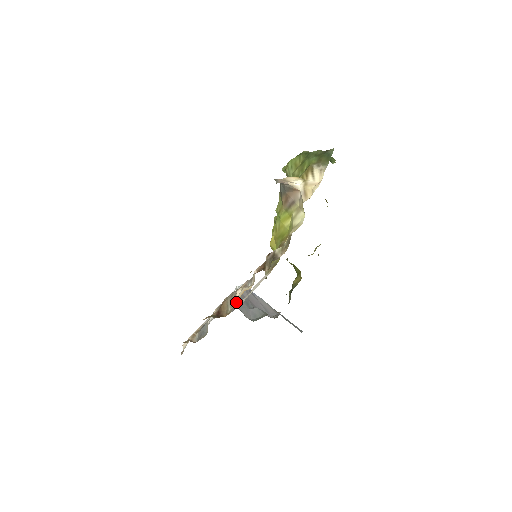
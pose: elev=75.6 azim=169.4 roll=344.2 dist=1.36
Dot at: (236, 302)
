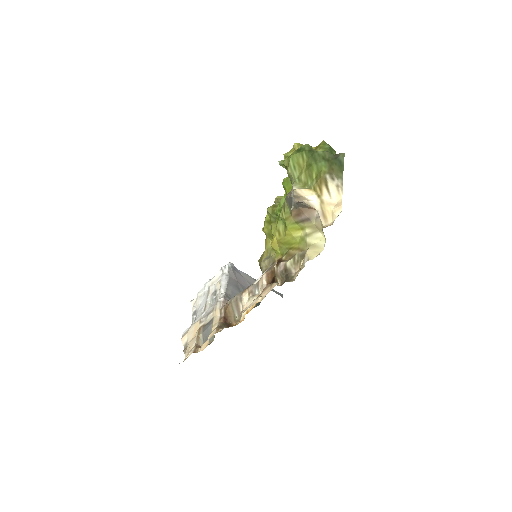
Dot at: (230, 292)
